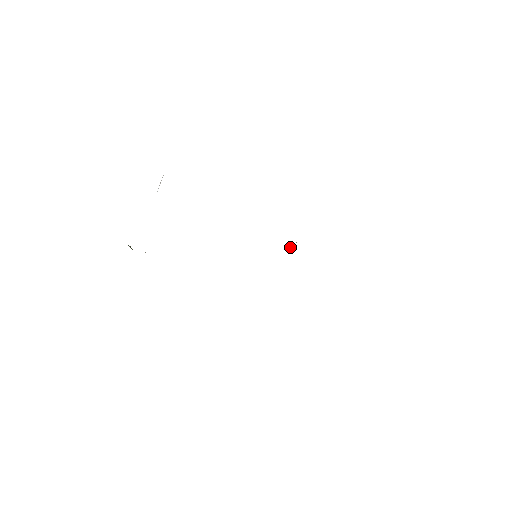
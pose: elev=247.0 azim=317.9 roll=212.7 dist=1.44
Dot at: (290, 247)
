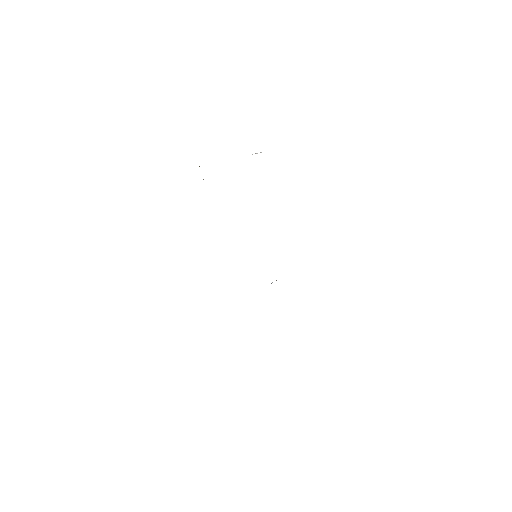
Dot at: occluded
